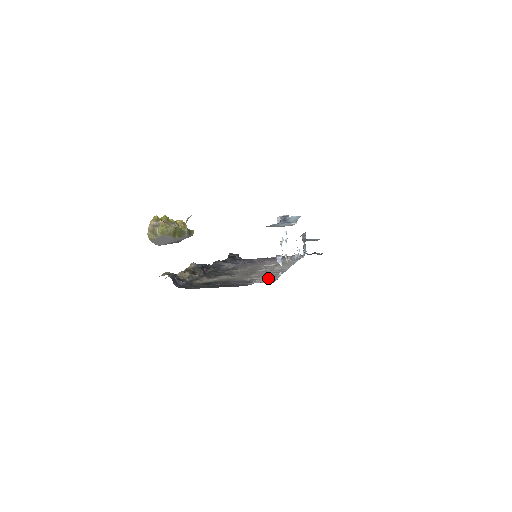
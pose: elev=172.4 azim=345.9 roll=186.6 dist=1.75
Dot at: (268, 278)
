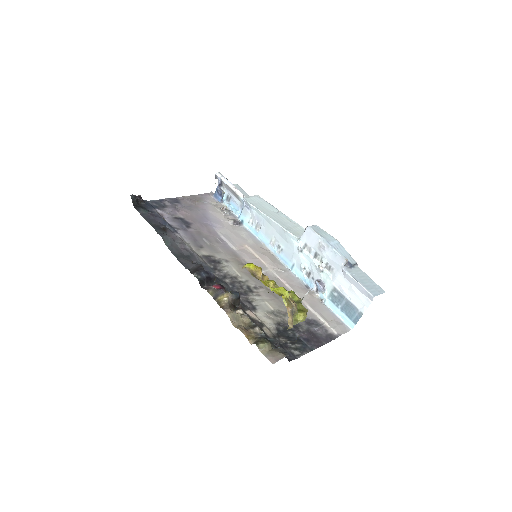
Dot at: (327, 314)
